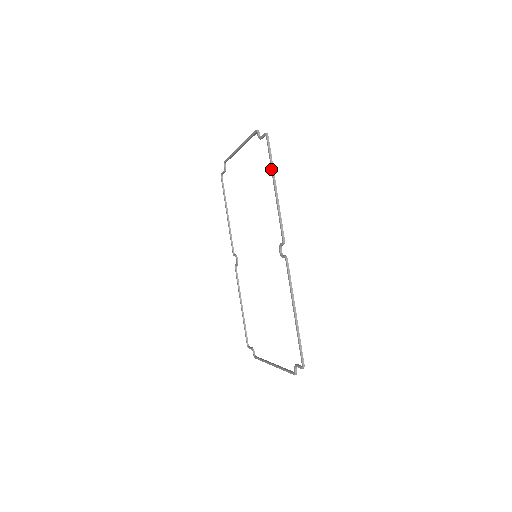
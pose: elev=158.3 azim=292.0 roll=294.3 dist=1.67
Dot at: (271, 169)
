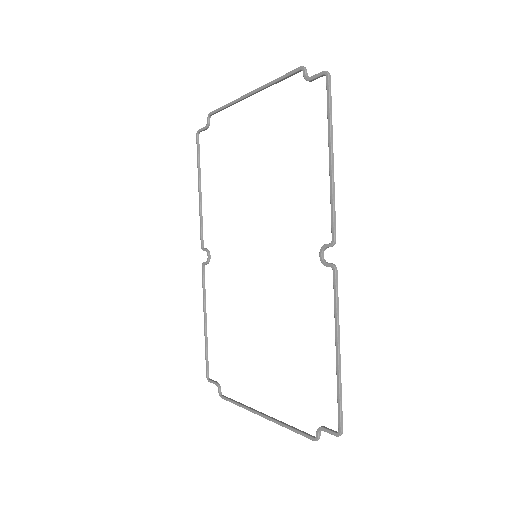
Dot at: (328, 128)
